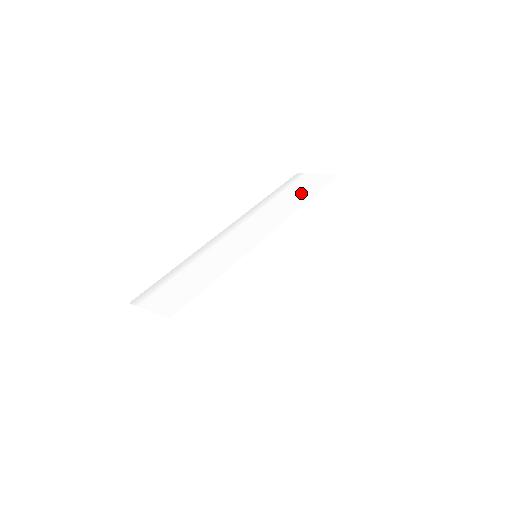
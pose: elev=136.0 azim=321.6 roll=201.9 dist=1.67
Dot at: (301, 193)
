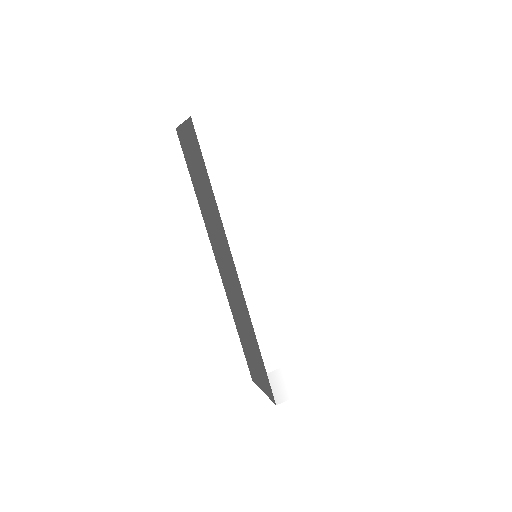
Dot at: (255, 165)
